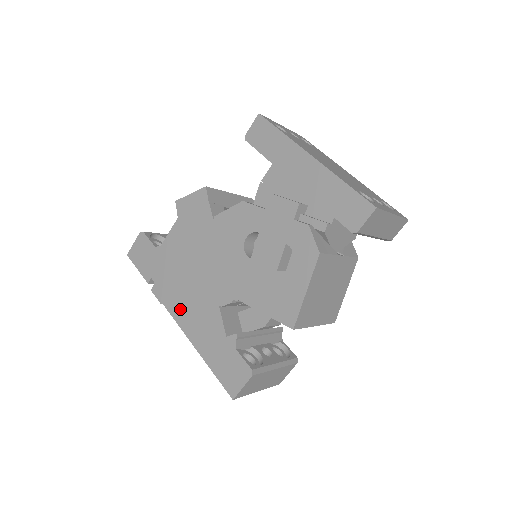
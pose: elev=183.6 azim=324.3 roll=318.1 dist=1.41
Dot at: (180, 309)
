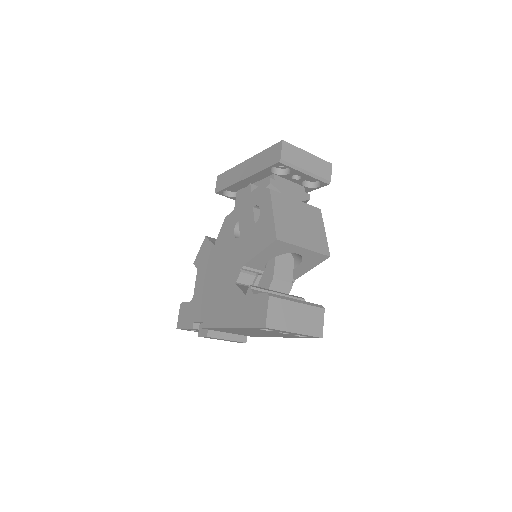
Dot at: (215, 317)
